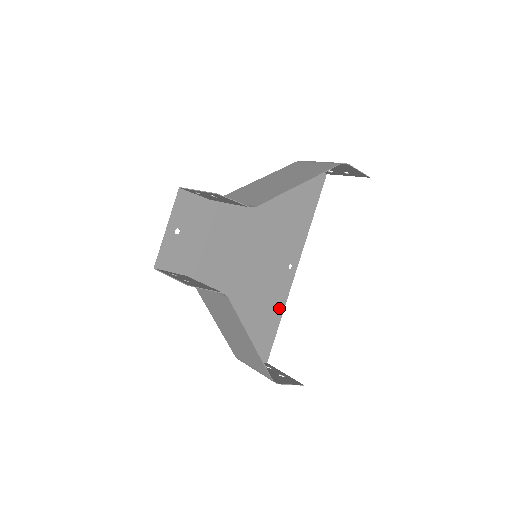
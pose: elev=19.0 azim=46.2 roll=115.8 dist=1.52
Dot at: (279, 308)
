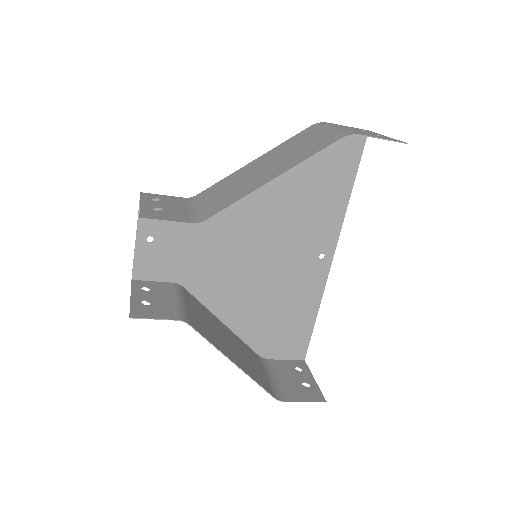
Dot at: (312, 303)
